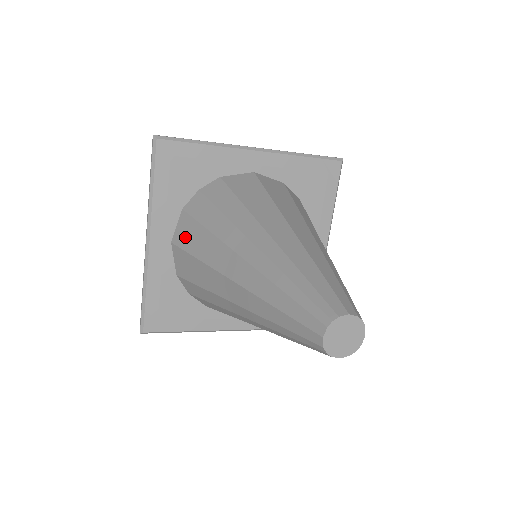
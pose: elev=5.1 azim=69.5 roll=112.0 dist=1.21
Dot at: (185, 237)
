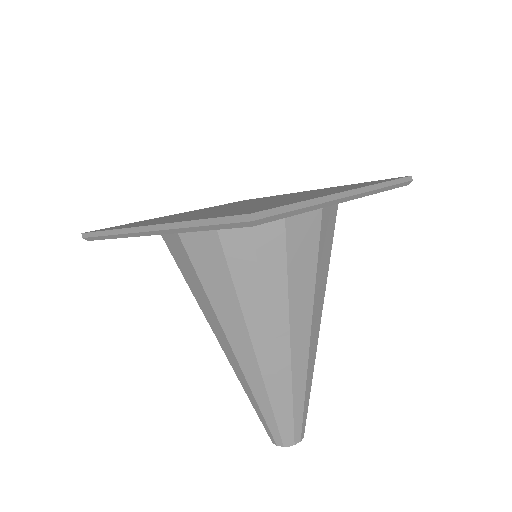
Dot at: (201, 256)
